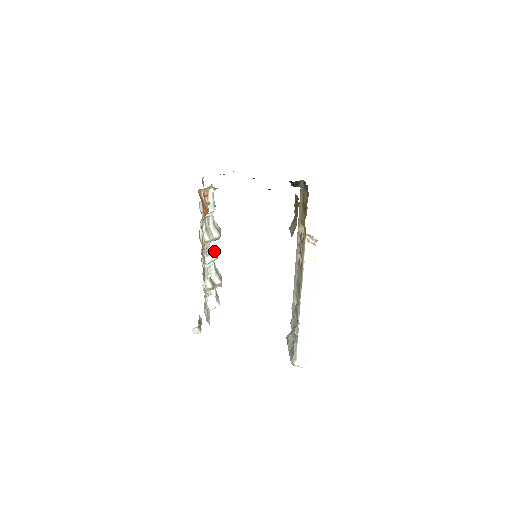
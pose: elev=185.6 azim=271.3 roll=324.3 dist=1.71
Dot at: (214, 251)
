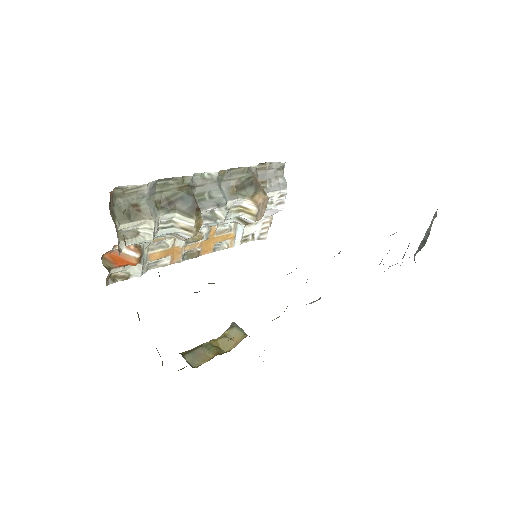
Dot at: (211, 222)
